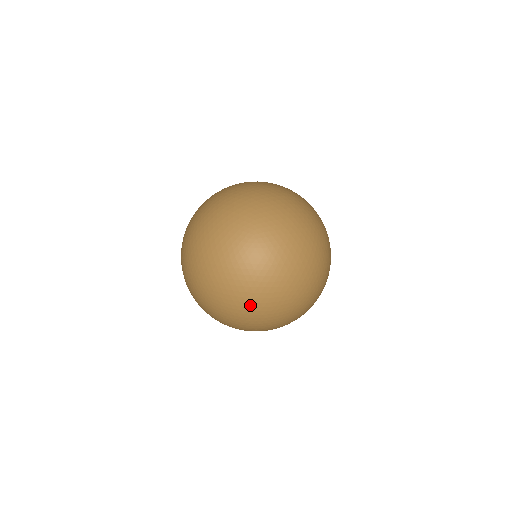
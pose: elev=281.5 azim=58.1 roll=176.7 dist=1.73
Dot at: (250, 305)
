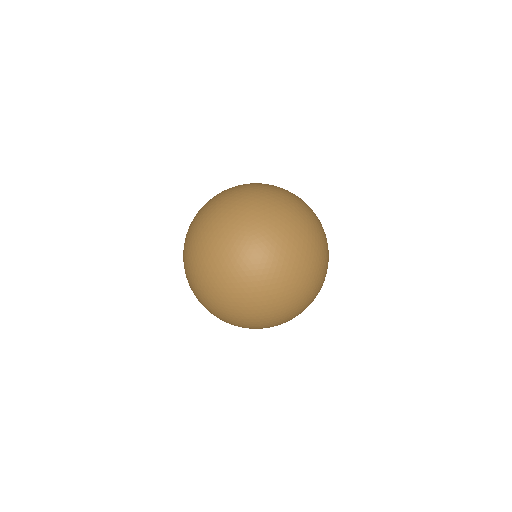
Dot at: occluded
